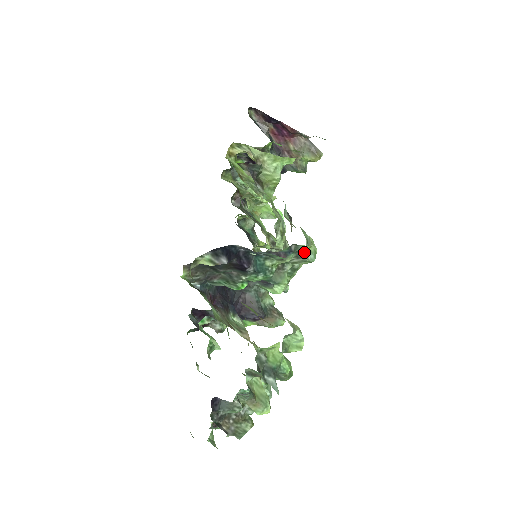
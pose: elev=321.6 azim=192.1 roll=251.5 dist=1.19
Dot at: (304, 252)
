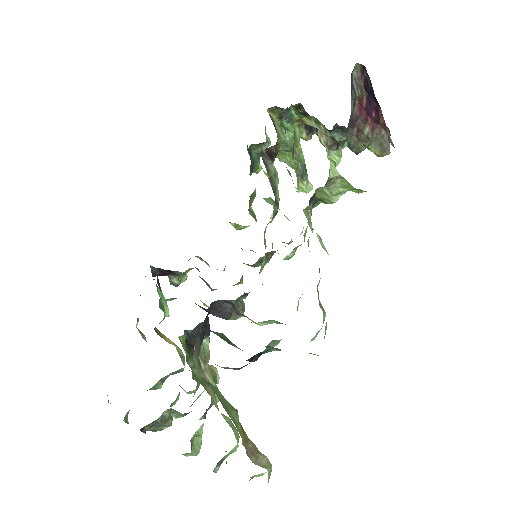
Dot at: occluded
